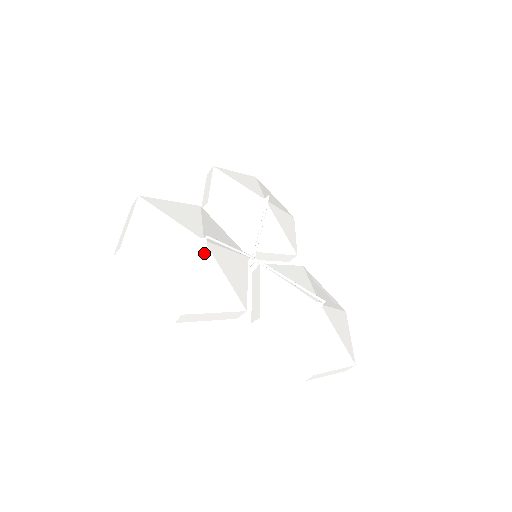
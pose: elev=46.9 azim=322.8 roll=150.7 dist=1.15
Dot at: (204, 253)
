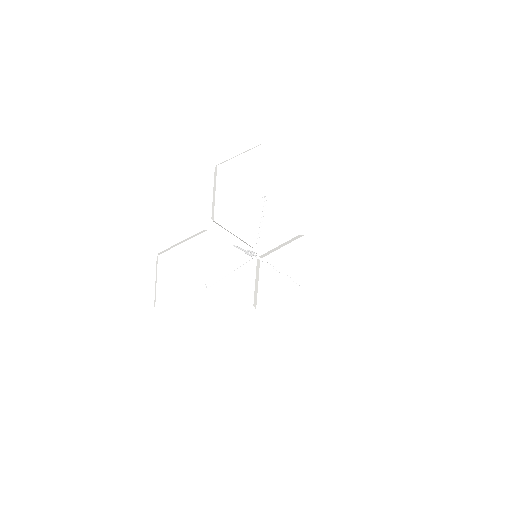
Dot at: (208, 294)
